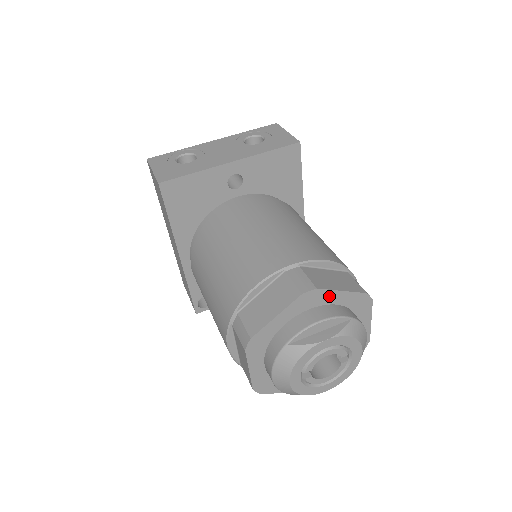
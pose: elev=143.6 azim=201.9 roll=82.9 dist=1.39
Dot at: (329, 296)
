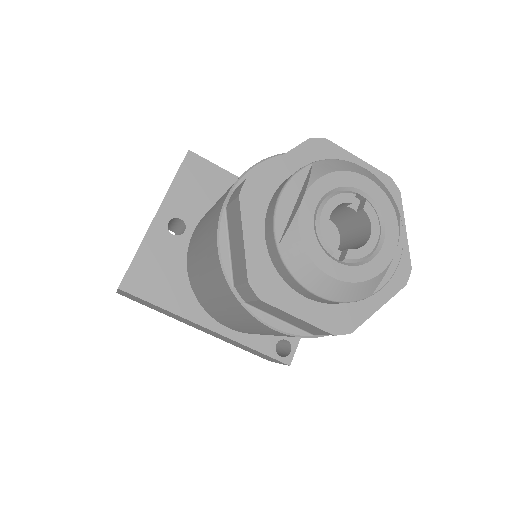
Dot at: (272, 174)
